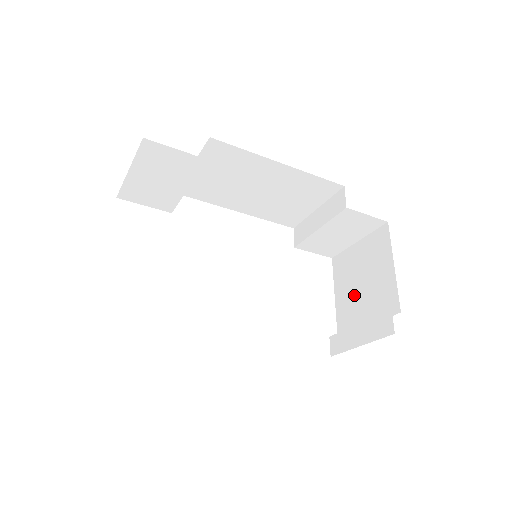
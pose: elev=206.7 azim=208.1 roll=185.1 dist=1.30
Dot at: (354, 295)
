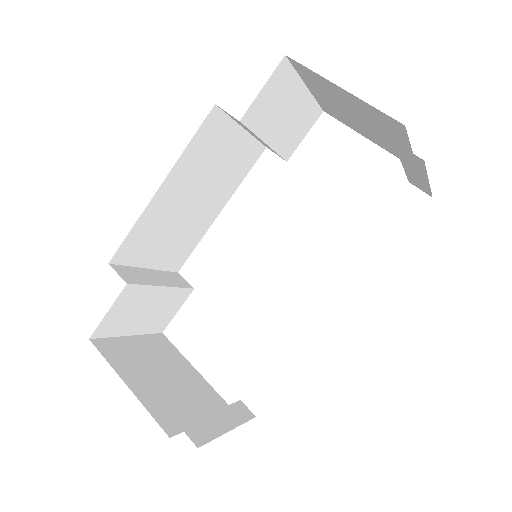
Dot at: (371, 131)
